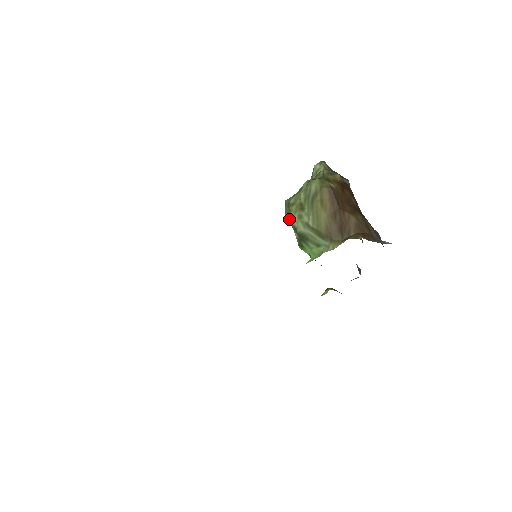
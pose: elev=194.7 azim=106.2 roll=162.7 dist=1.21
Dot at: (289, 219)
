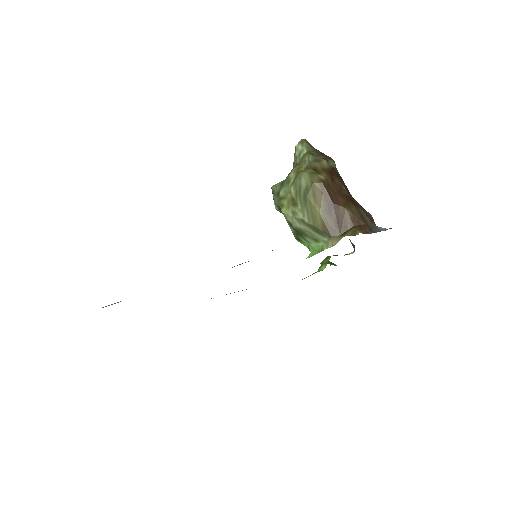
Dot at: occluded
